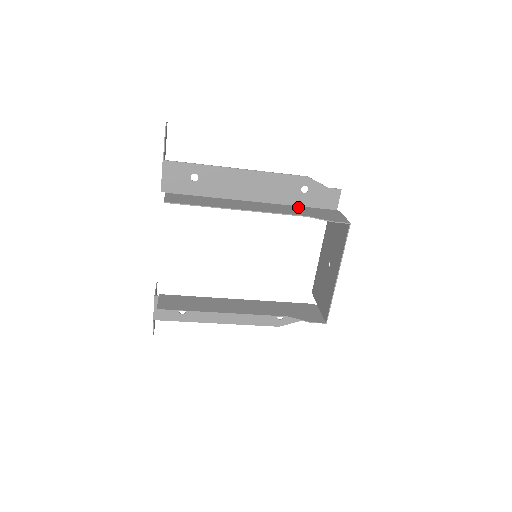
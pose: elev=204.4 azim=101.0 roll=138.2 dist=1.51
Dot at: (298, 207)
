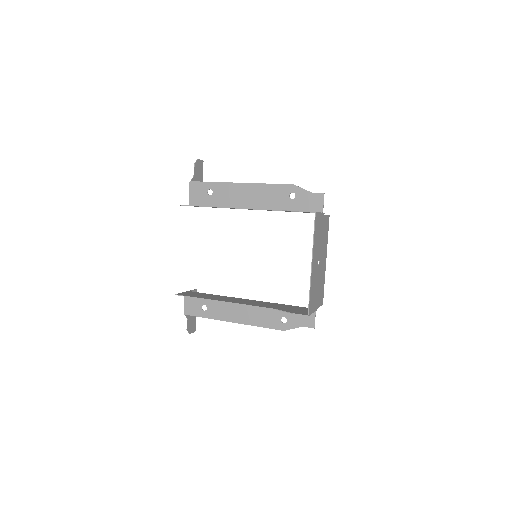
Dot at: (287, 210)
